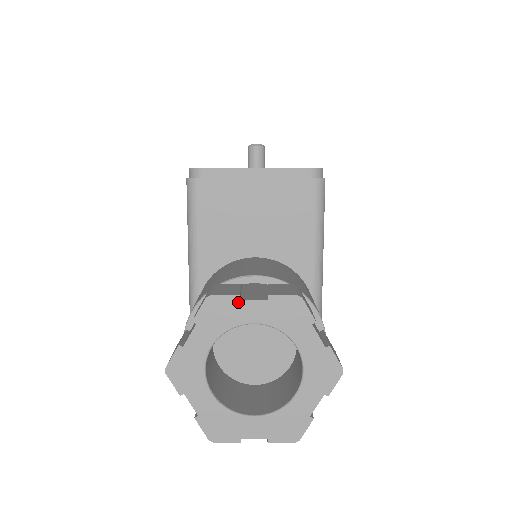
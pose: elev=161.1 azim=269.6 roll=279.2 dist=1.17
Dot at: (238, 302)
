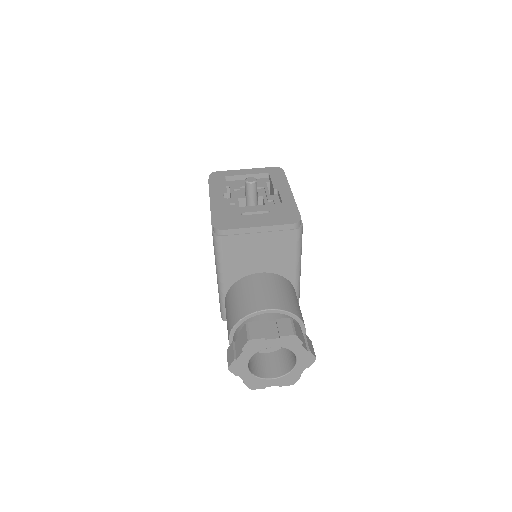
Dot at: (264, 341)
